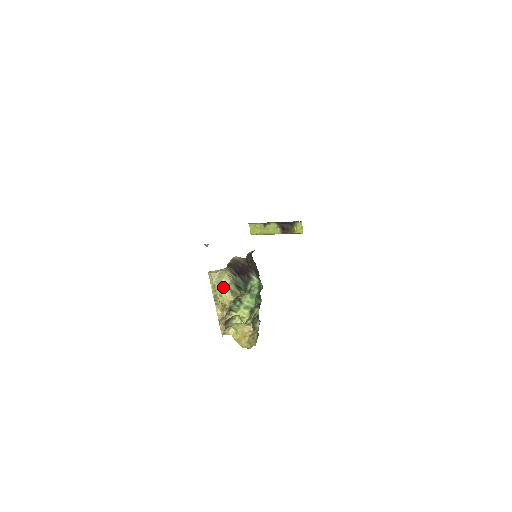
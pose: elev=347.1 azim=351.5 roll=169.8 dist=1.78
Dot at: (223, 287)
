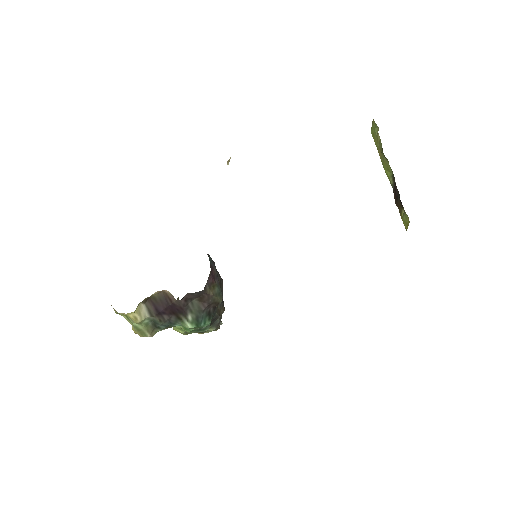
Dot at: (128, 320)
